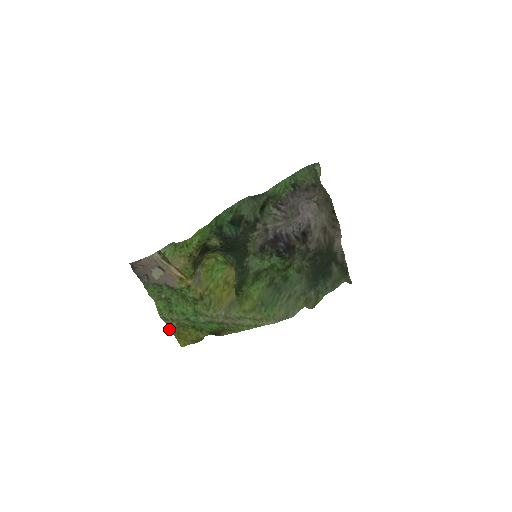
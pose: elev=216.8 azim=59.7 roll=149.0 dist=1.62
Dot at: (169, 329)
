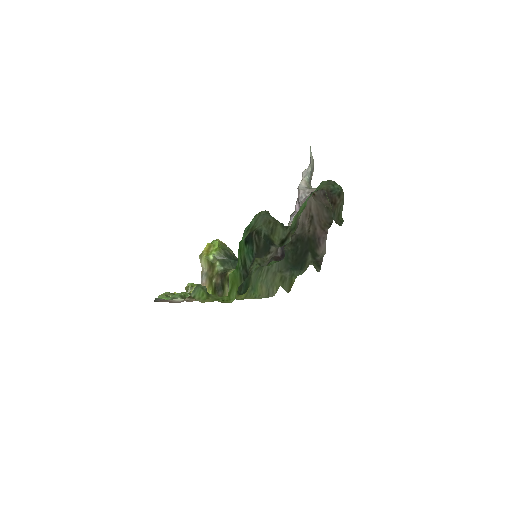
Dot at: occluded
